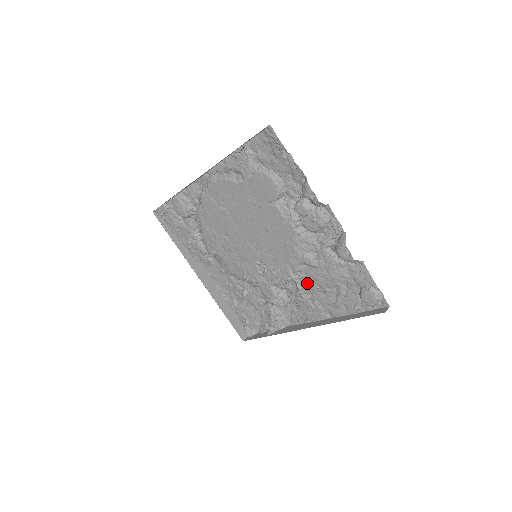
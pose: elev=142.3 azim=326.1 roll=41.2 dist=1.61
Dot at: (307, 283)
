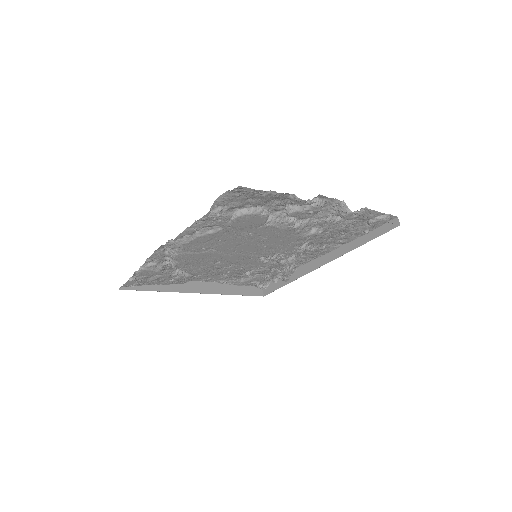
Dot at: (314, 243)
